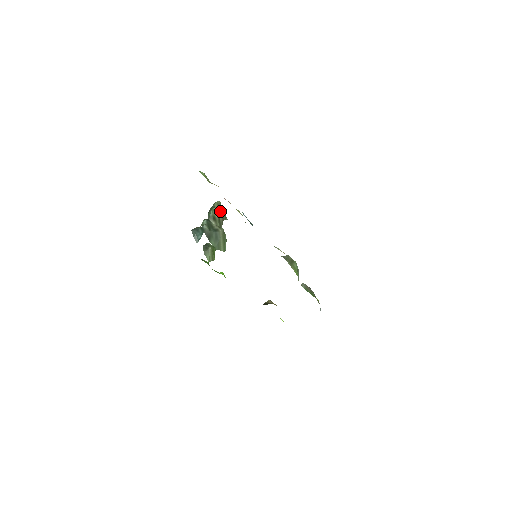
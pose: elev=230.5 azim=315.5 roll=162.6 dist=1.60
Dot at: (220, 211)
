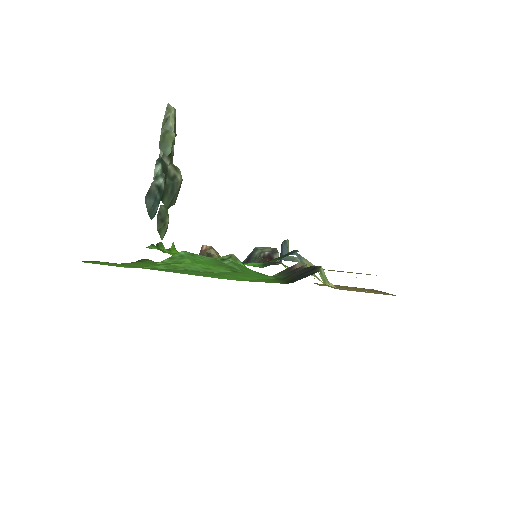
Dot at: (174, 130)
